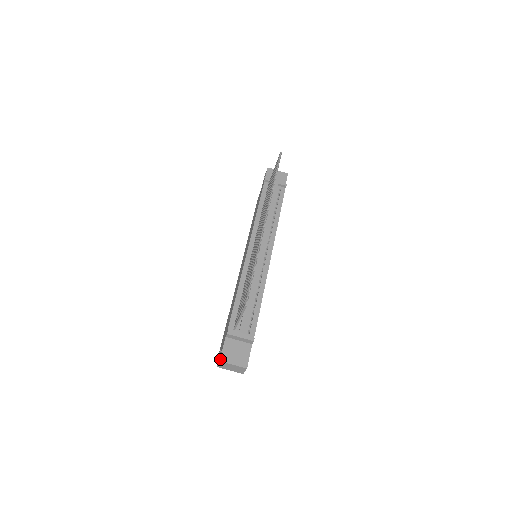
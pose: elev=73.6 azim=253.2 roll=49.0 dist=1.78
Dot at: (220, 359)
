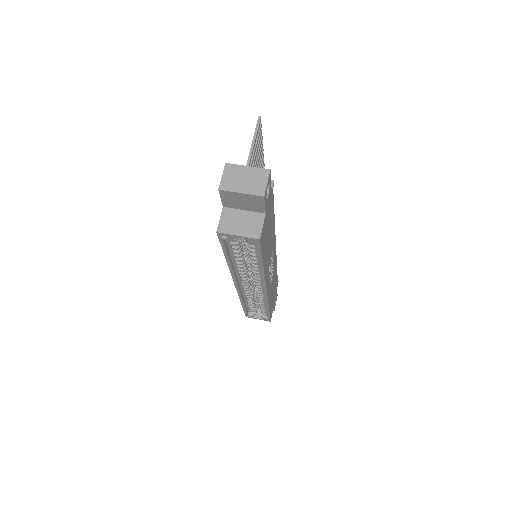
Dot at: (226, 165)
